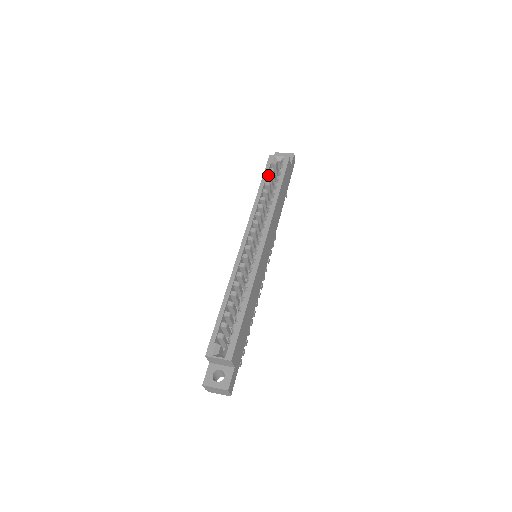
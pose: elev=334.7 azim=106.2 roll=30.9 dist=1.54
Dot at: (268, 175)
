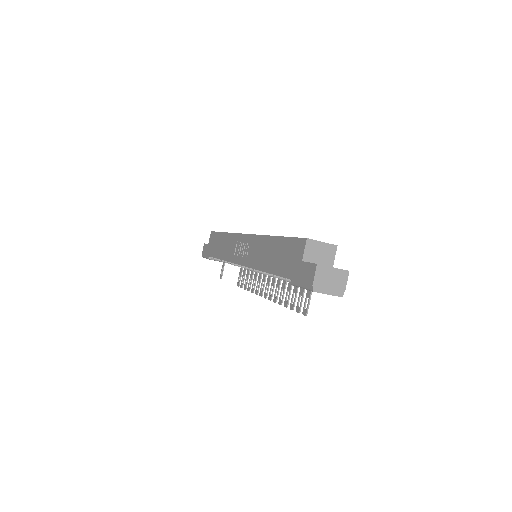
Dot at: occluded
